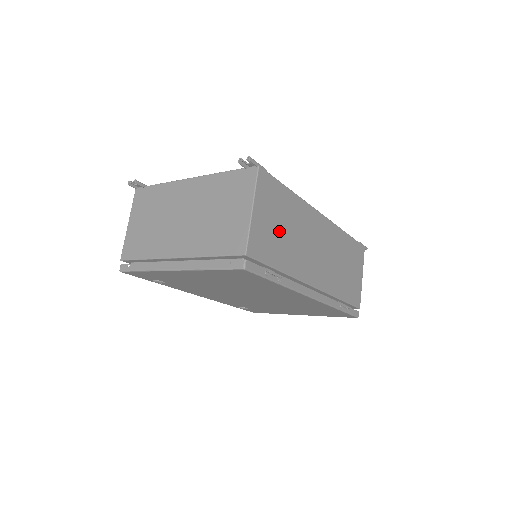
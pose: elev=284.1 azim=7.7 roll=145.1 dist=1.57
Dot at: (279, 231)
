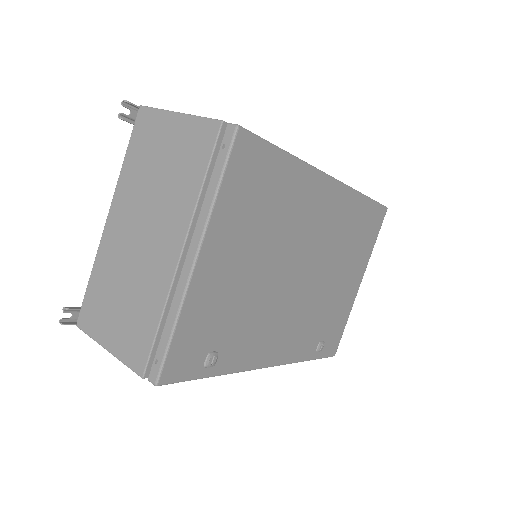
Dot at: occluded
